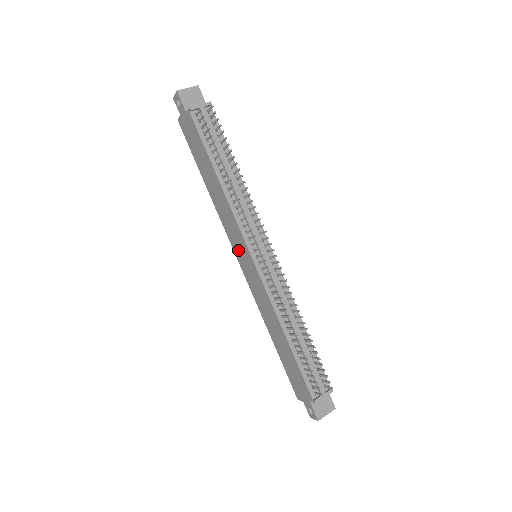
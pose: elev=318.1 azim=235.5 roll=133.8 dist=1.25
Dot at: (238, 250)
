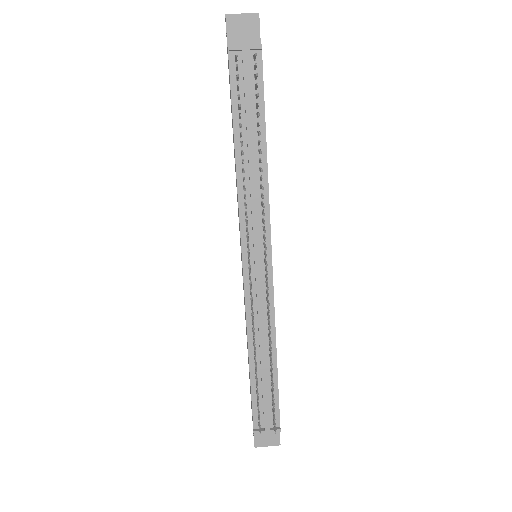
Dot at: occluded
